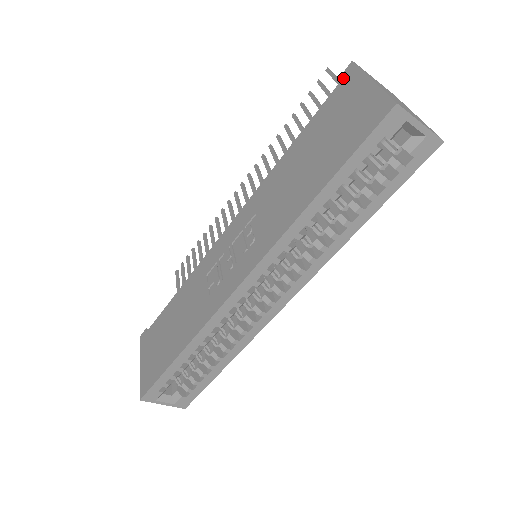
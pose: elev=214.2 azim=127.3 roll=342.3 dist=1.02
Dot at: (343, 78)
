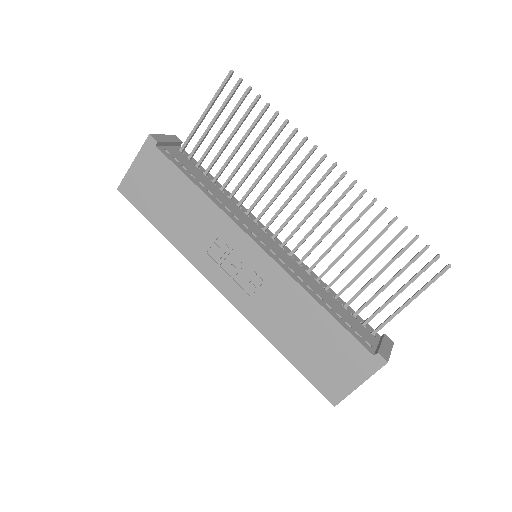
Dot at: (374, 357)
